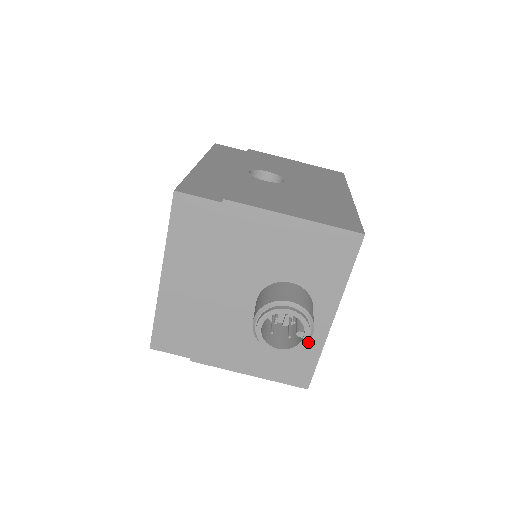
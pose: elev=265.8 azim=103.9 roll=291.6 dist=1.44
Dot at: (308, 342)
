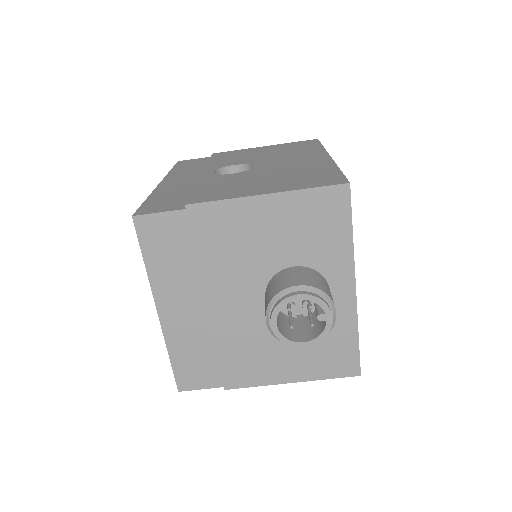
Dot at: (339, 324)
